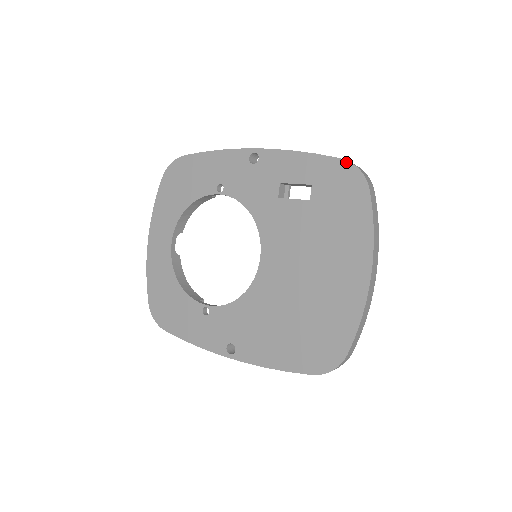
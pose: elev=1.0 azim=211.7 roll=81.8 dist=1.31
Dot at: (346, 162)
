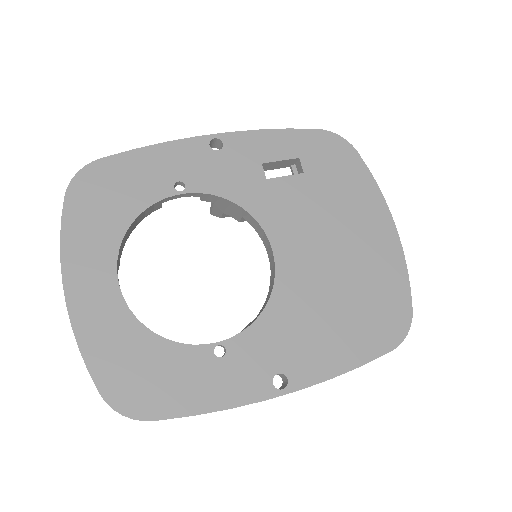
Dot at: (324, 131)
